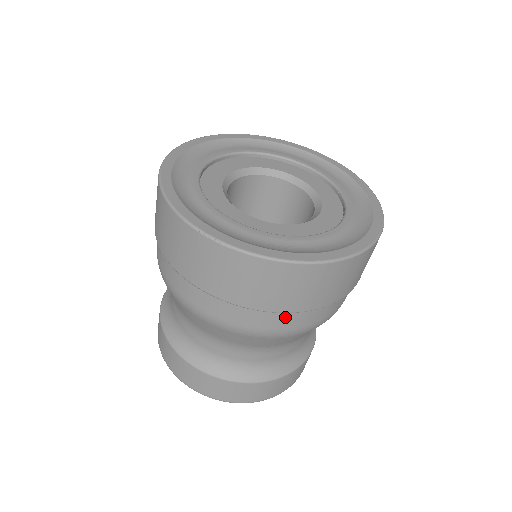
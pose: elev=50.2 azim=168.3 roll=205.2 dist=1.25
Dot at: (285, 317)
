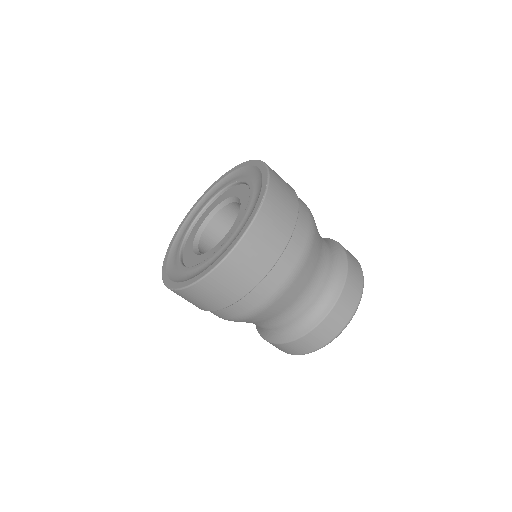
Dot at: (243, 303)
